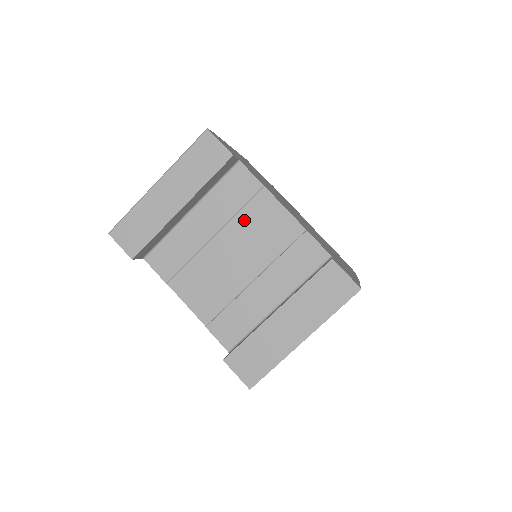
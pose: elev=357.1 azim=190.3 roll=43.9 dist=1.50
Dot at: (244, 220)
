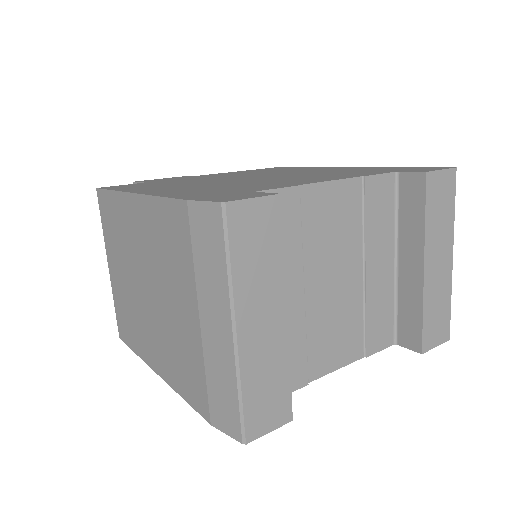
Dot at: (312, 240)
